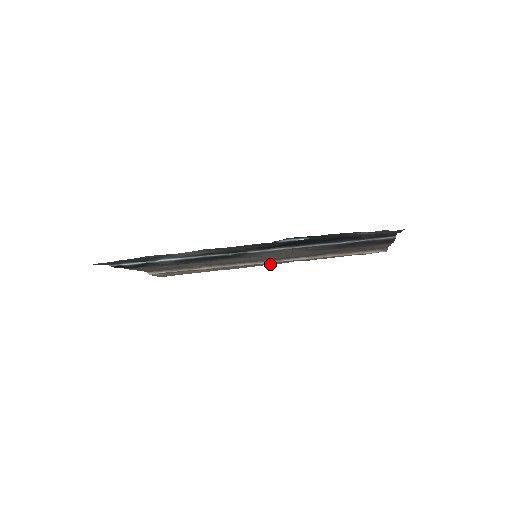
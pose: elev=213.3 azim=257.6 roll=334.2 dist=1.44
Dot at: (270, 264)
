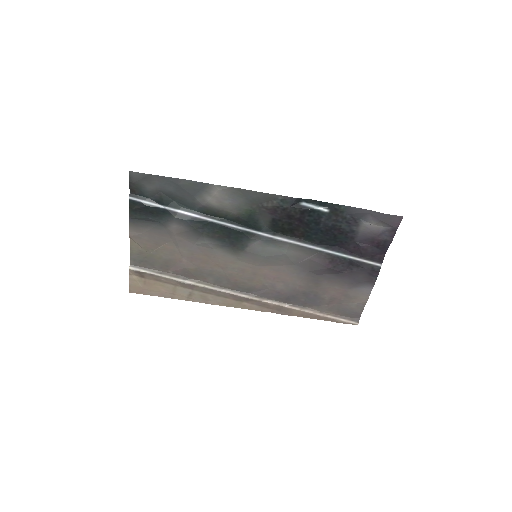
Dot at: (247, 308)
